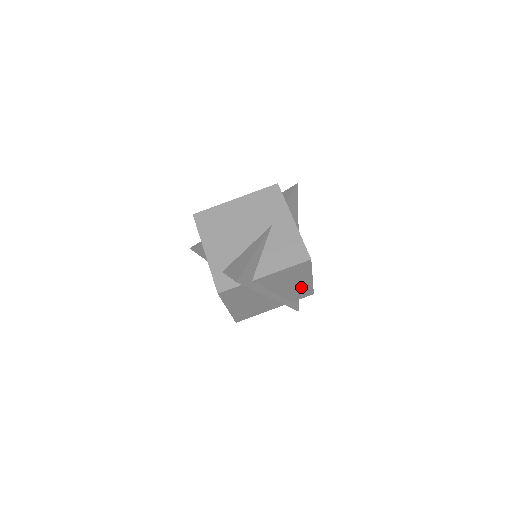
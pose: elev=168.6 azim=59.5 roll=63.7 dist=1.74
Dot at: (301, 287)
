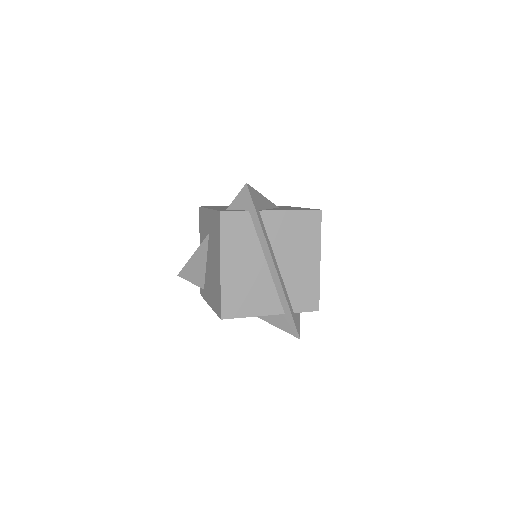
Dot at: (306, 276)
